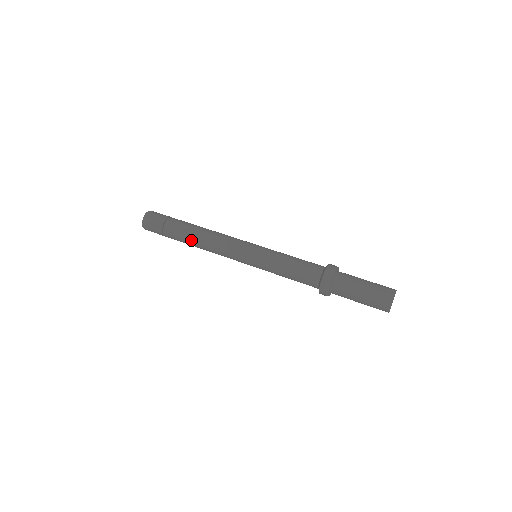
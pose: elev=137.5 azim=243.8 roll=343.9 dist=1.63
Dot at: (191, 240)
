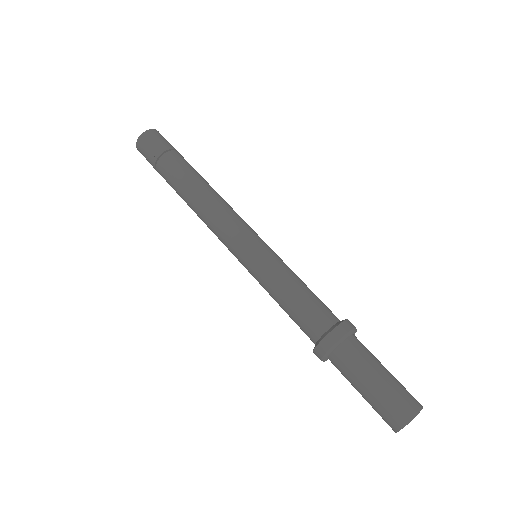
Dot at: occluded
